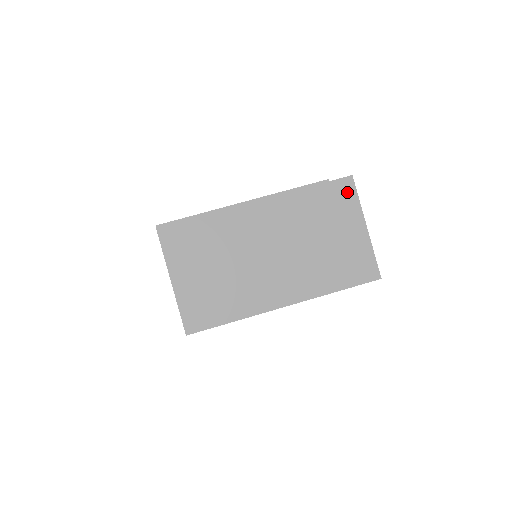
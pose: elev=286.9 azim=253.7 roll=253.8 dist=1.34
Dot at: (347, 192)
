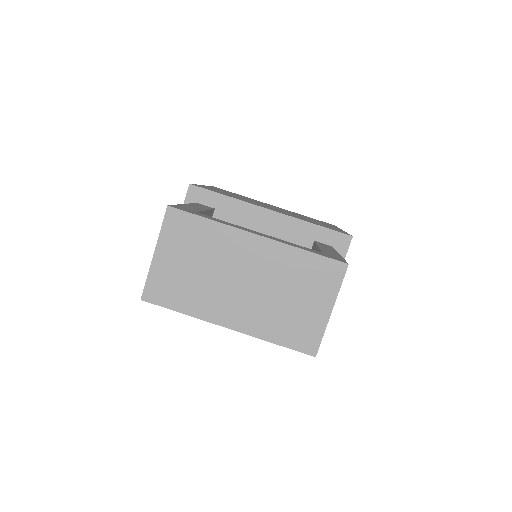
Dot at: (335, 275)
